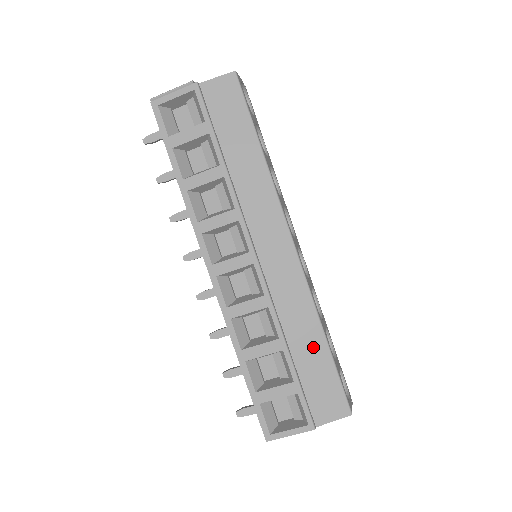
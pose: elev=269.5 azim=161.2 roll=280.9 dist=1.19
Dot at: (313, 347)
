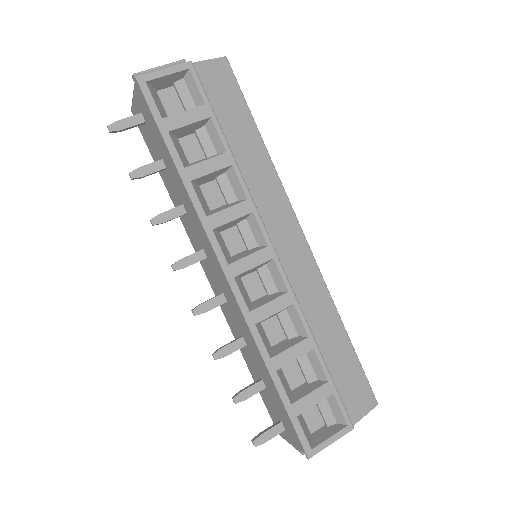
Dot at: (337, 341)
